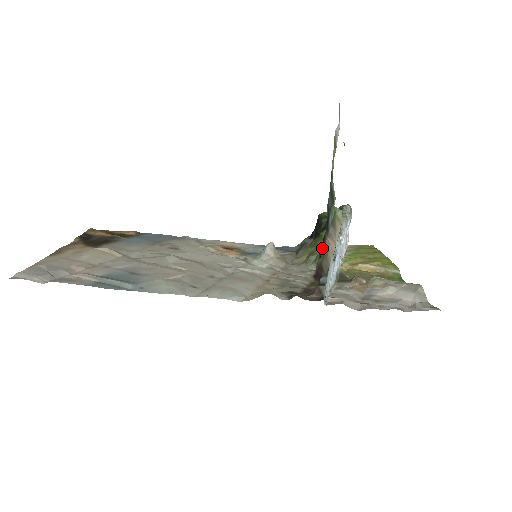
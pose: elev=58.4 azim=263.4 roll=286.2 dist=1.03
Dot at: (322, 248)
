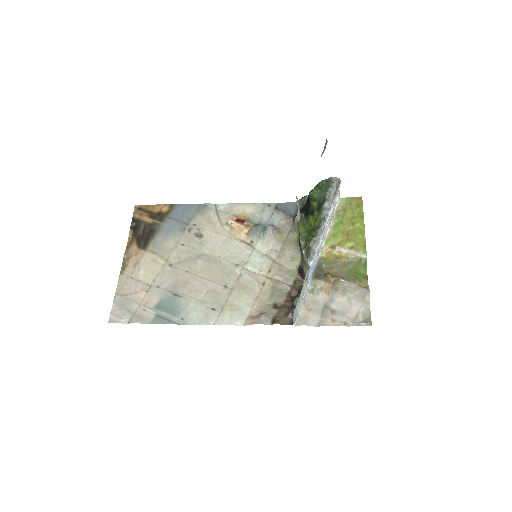
Dot at: occluded
